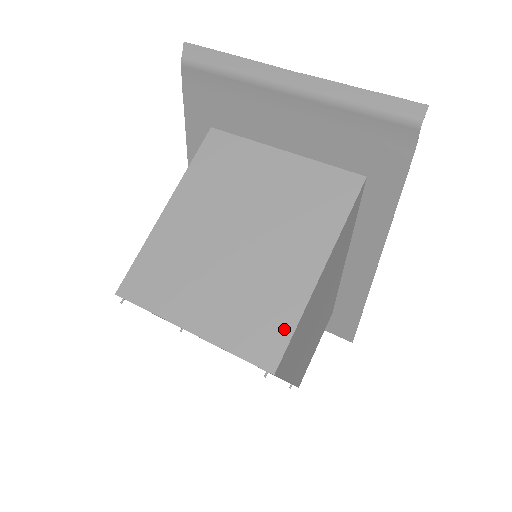
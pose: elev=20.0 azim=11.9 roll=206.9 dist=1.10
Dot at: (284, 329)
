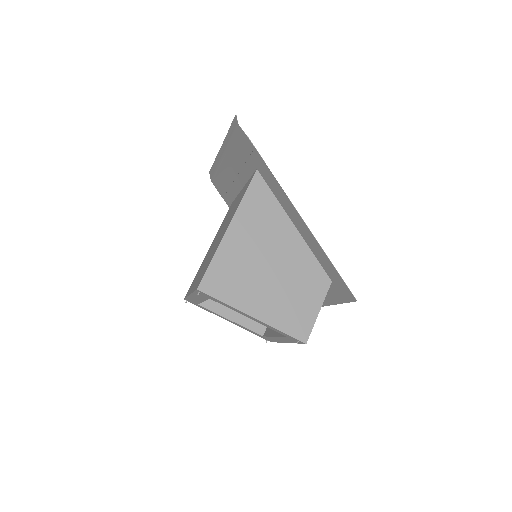
Dot at: occluded
